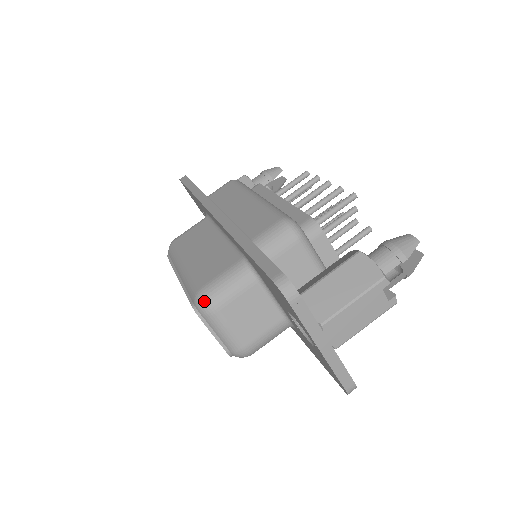
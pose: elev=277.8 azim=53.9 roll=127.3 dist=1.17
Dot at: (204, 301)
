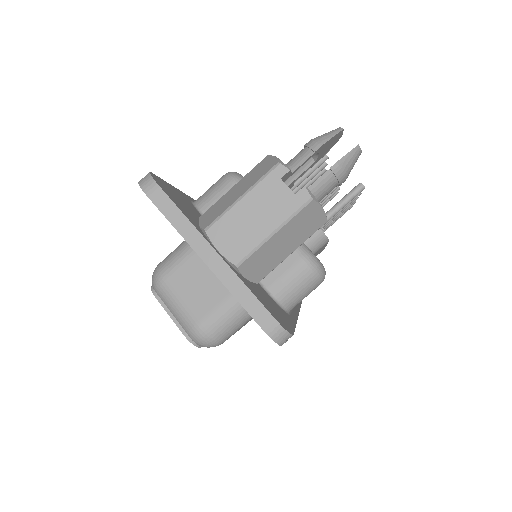
Dot at: (154, 273)
